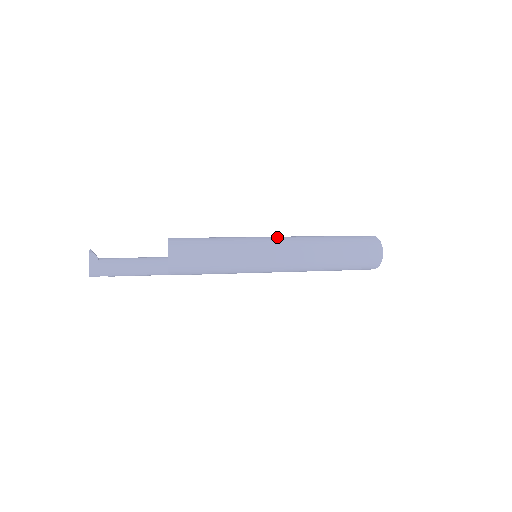
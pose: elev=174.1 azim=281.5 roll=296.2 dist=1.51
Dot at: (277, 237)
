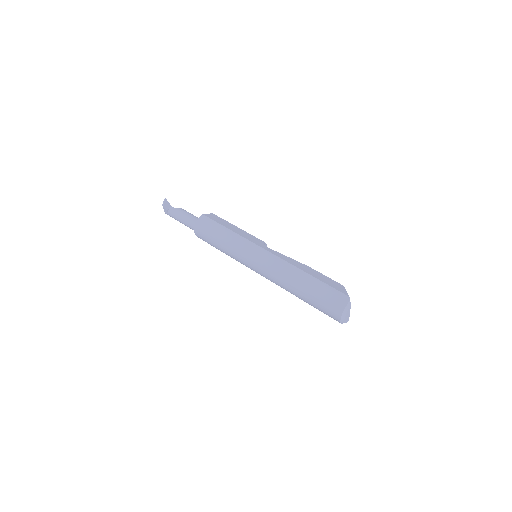
Dot at: (263, 261)
